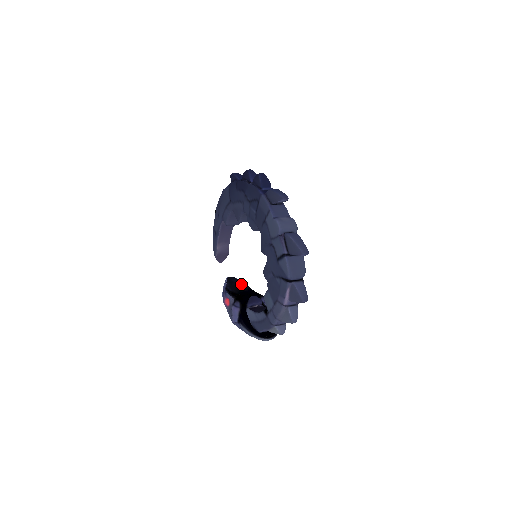
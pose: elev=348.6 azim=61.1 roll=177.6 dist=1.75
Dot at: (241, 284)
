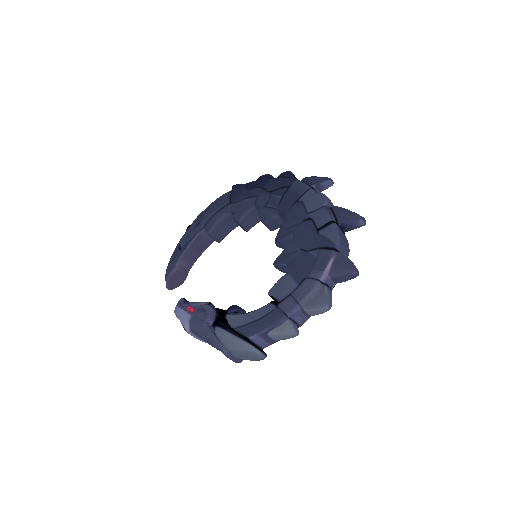
Dot at: occluded
